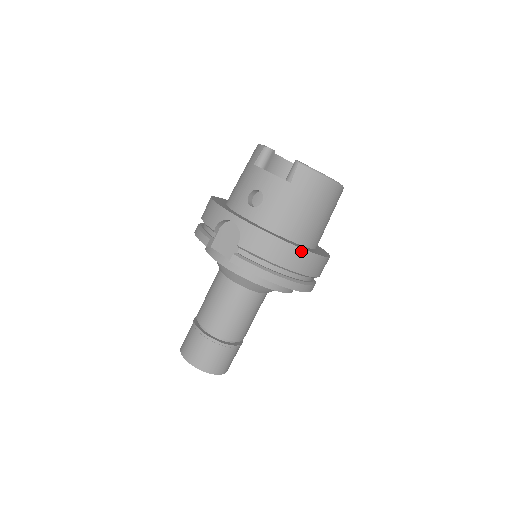
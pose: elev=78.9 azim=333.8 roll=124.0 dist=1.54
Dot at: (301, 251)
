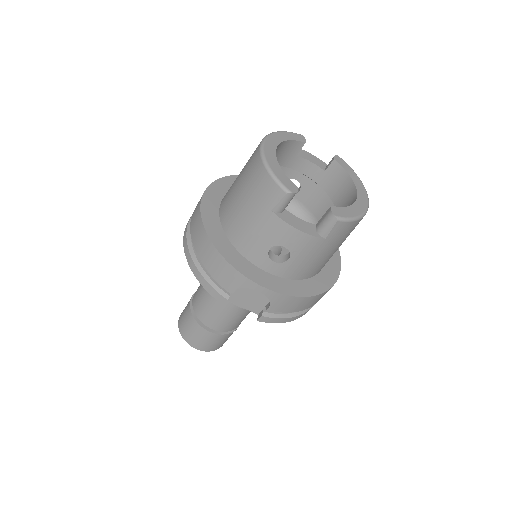
Dot at: (329, 289)
